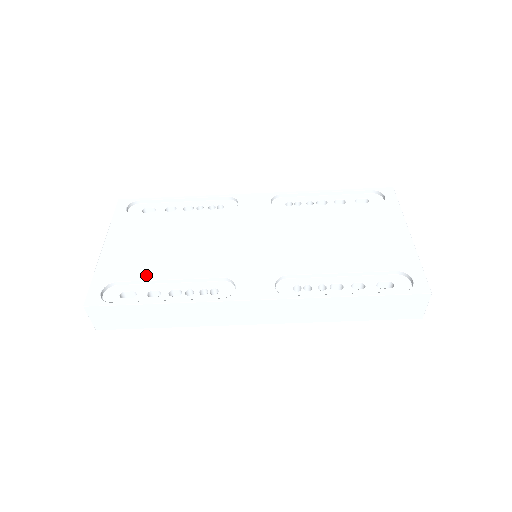
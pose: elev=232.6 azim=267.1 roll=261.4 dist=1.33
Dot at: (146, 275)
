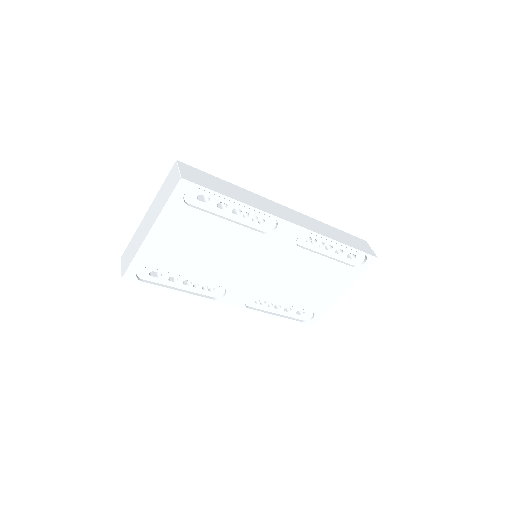
Dot at: (174, 270)
